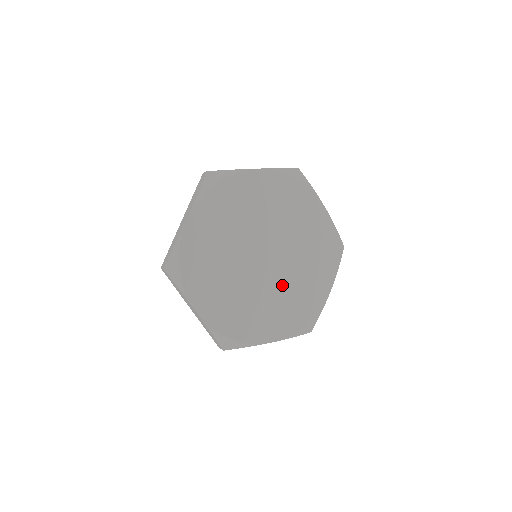
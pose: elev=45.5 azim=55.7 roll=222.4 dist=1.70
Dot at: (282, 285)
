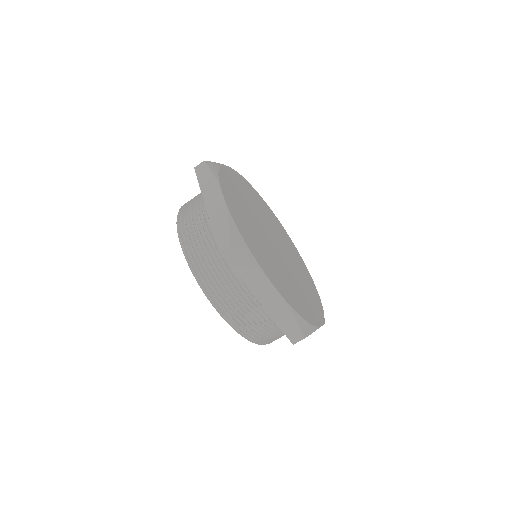
Dot at: (286, 272)
